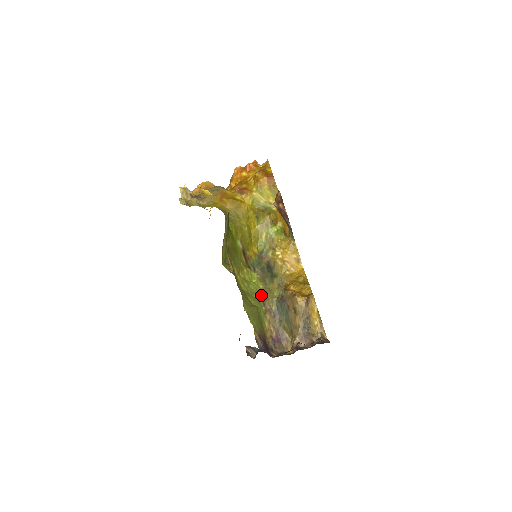
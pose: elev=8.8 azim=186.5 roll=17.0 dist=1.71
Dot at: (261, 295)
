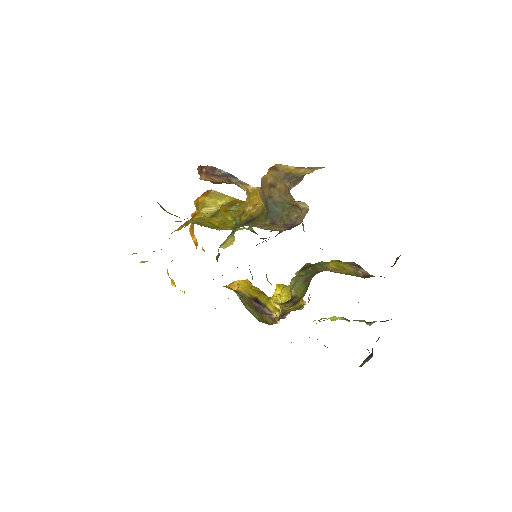
Dot at: occluded
